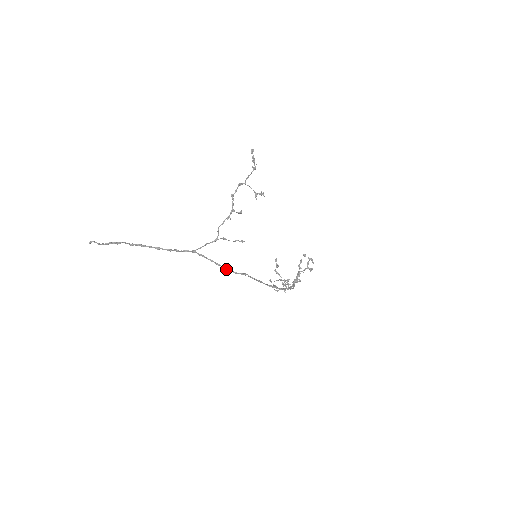
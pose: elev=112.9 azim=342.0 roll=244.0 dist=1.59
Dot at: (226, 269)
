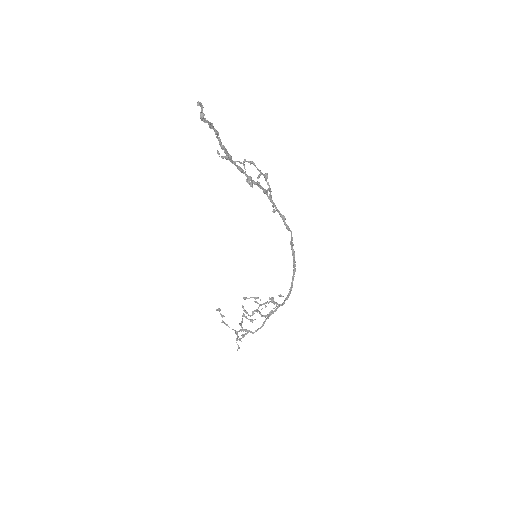
Dot at: (288, 226)
